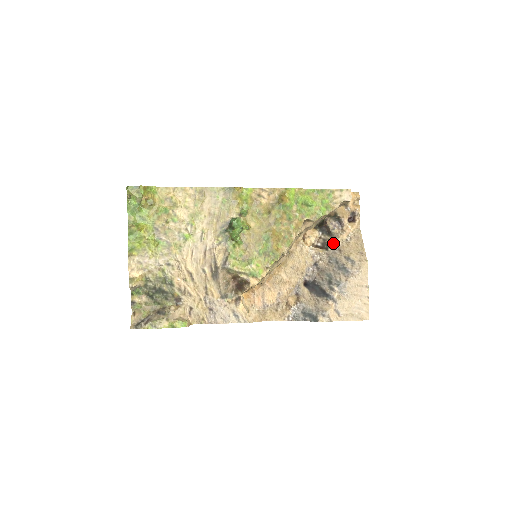
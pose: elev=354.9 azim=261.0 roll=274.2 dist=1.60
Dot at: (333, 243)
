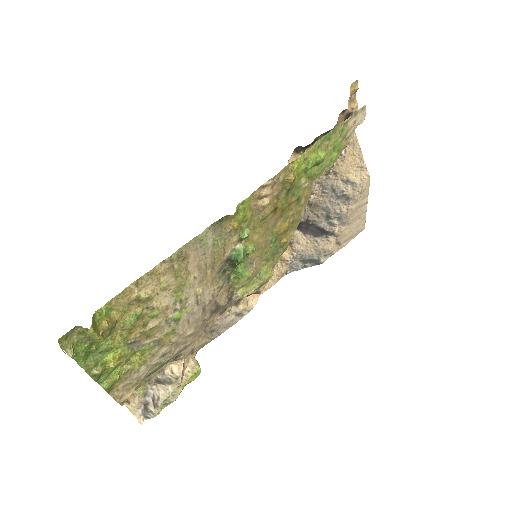
Dot at: occluded
